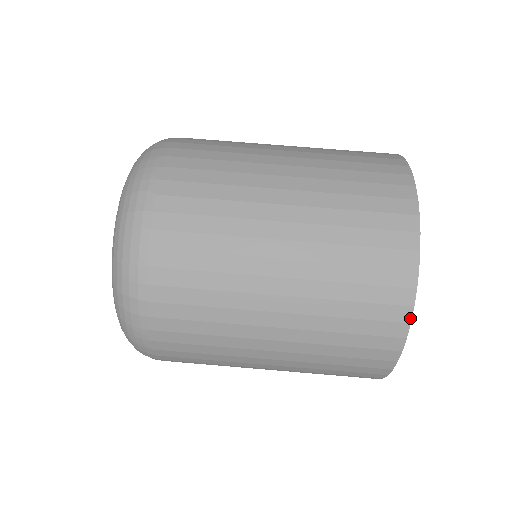
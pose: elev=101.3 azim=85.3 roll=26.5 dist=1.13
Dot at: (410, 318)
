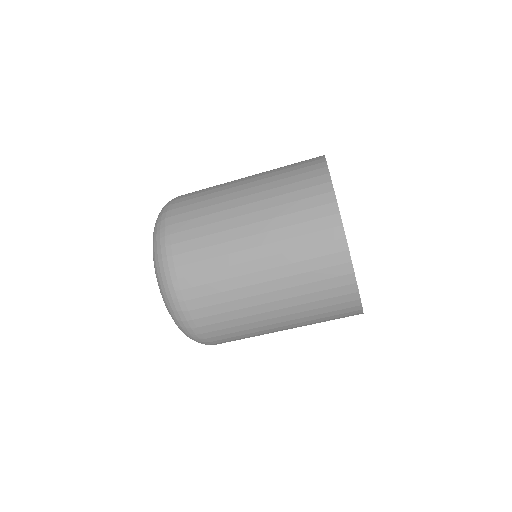
Dot at: occluded
